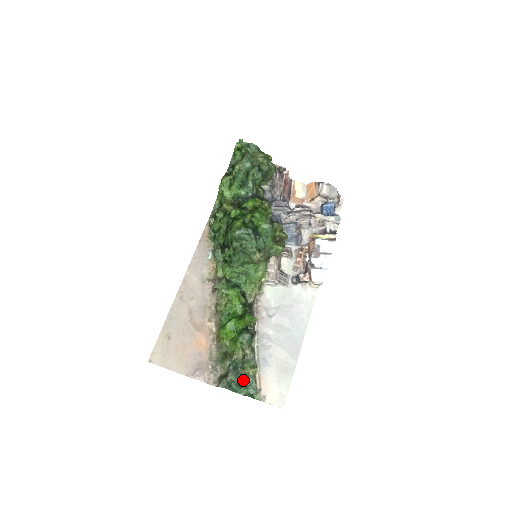
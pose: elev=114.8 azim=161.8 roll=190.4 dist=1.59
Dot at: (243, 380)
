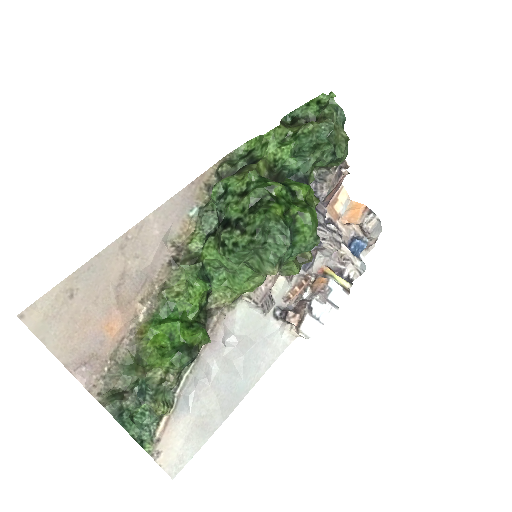
Dot at: (141, 411)
